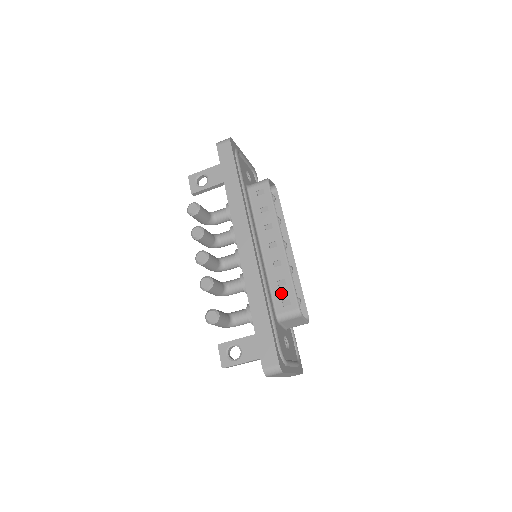
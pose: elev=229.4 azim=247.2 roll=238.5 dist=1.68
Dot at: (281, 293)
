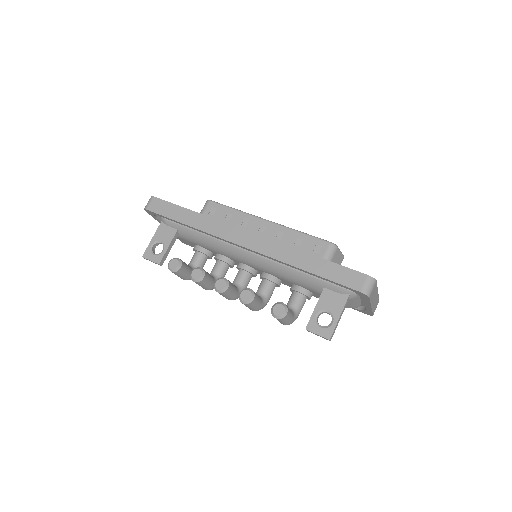
Dot at: (306, 248)
